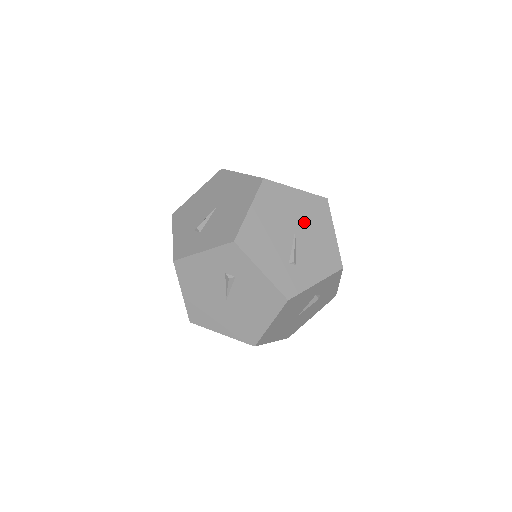
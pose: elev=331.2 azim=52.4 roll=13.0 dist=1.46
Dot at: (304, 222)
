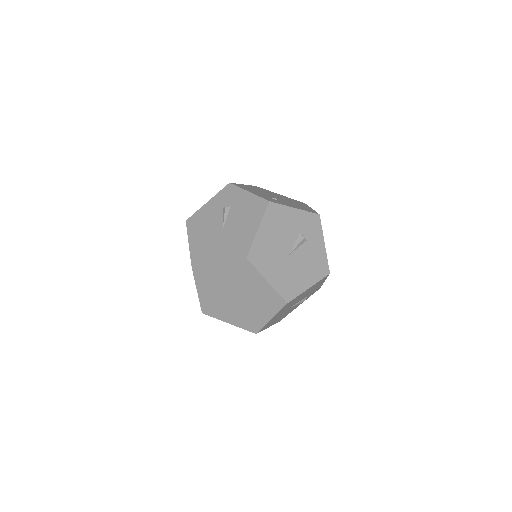
Dot at: (286, 199)
